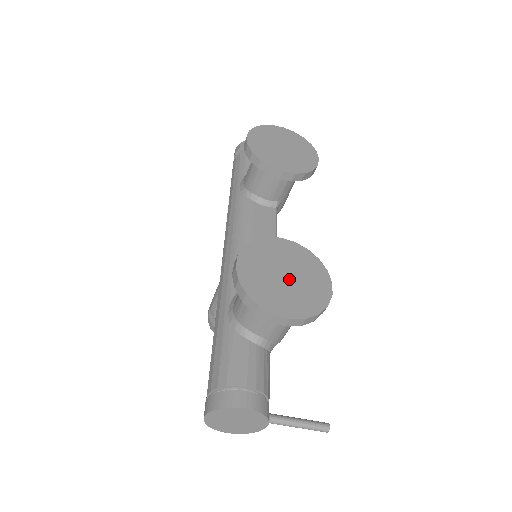
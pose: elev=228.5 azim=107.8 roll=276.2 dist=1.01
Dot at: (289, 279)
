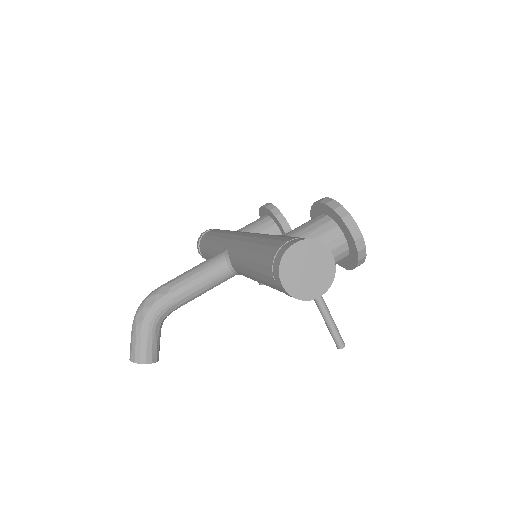
Dot at: occluded
